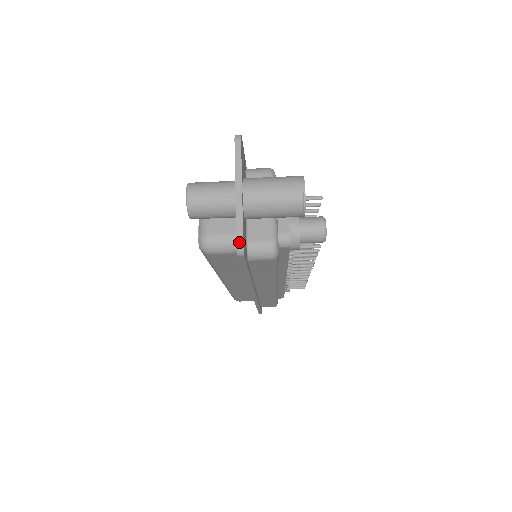
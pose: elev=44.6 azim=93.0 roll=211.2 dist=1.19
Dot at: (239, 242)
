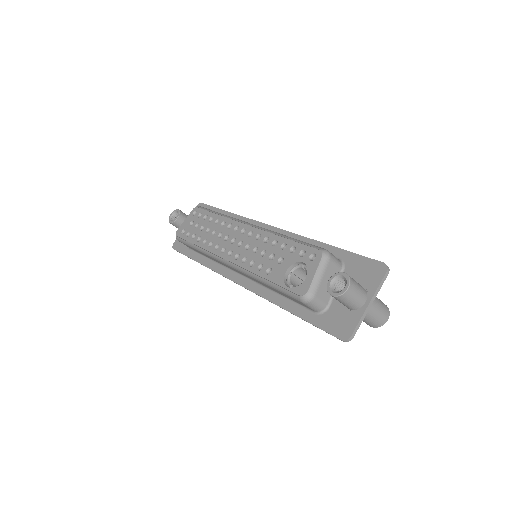
Dot at: (352, 337)
